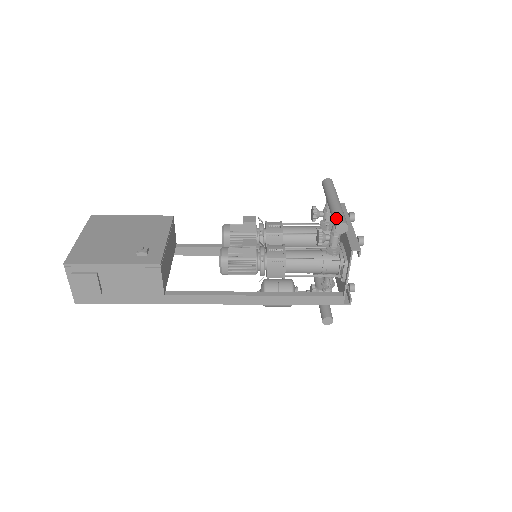
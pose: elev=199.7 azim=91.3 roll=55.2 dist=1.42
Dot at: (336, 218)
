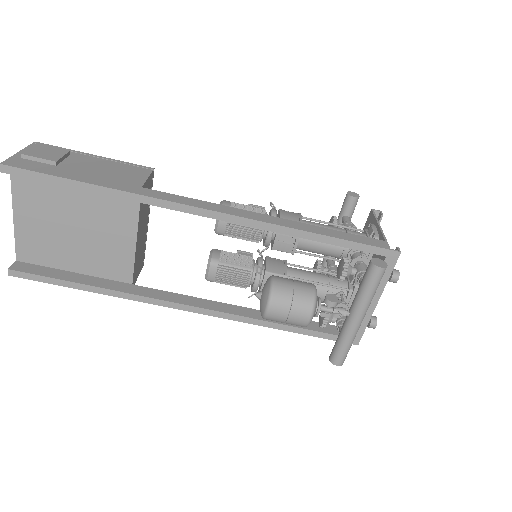
Dot at: (344, 201)
